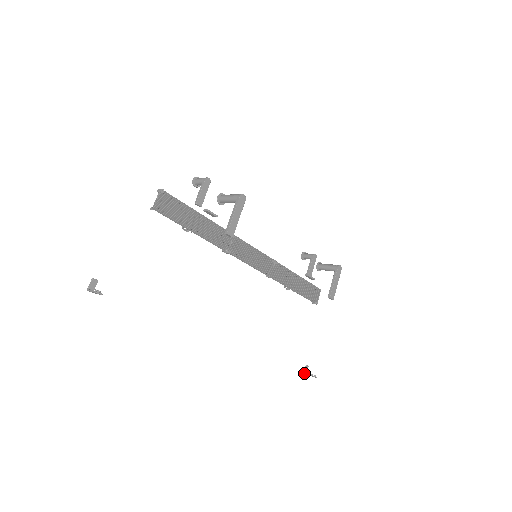
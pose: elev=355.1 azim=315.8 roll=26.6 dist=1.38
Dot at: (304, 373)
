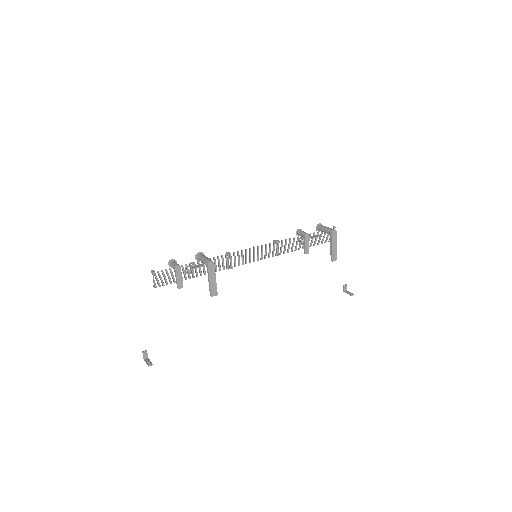
Dot at: occluded
